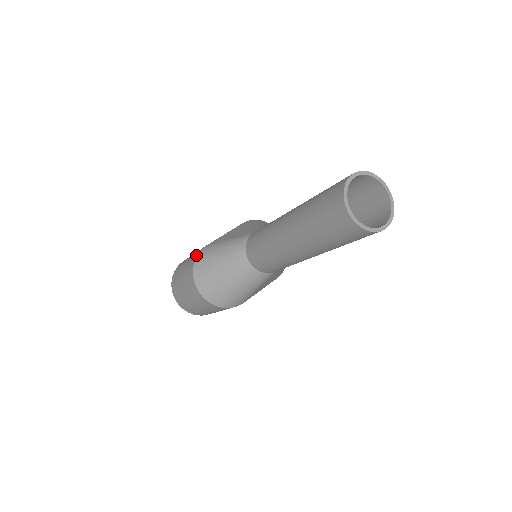
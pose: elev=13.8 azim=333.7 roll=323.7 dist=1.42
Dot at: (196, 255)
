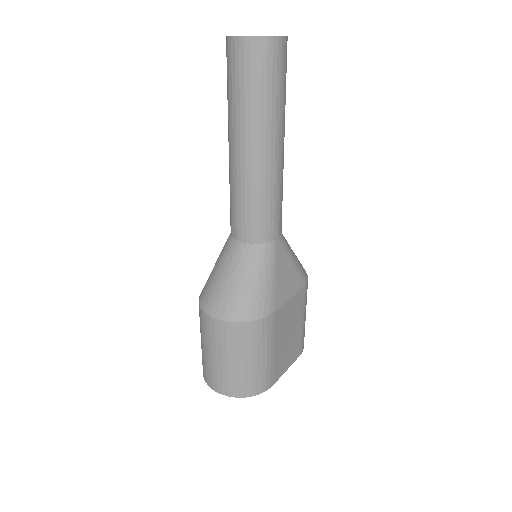
Dot at: occluded
